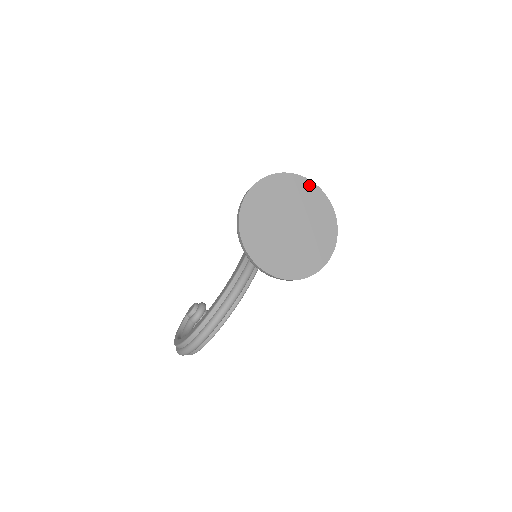
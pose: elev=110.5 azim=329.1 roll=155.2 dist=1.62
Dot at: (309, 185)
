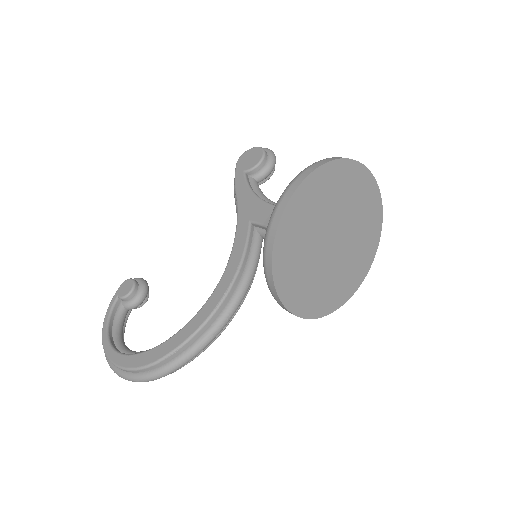
Dot at: (368, 180)
